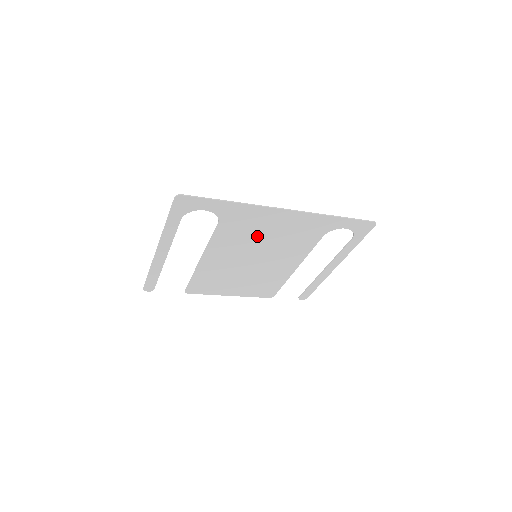
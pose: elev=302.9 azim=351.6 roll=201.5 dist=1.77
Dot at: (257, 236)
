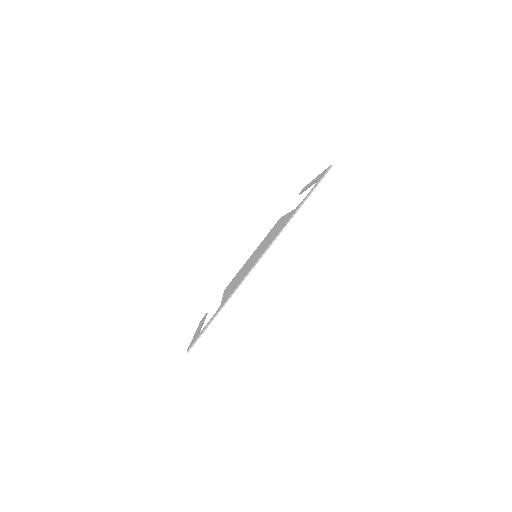
Dot at: occluded
